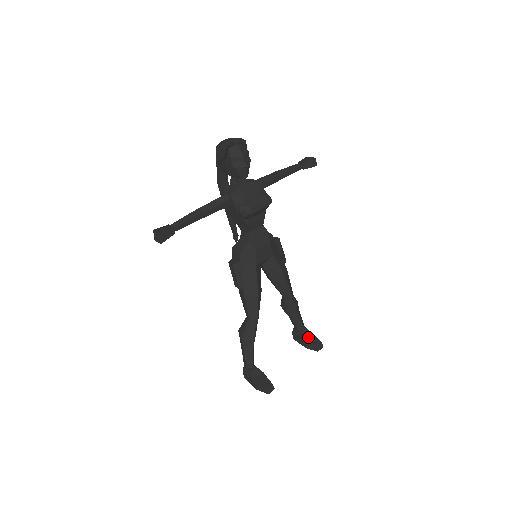
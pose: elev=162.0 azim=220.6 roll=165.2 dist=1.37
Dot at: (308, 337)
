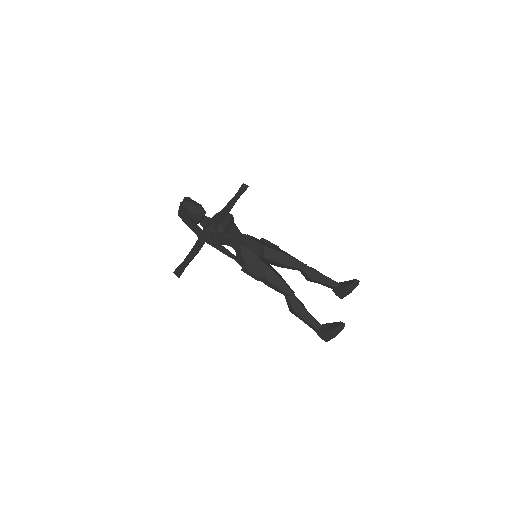
Dot at: (345, 285)
